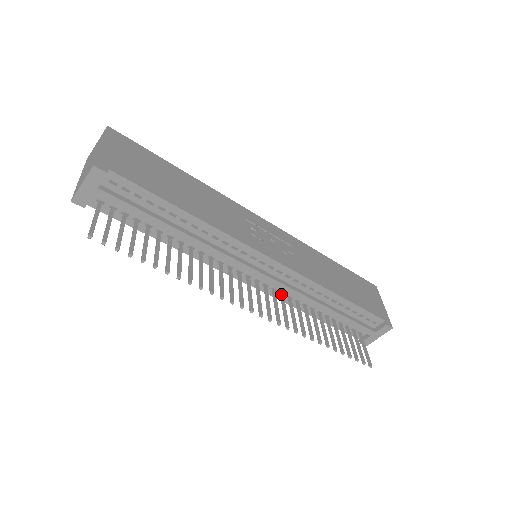
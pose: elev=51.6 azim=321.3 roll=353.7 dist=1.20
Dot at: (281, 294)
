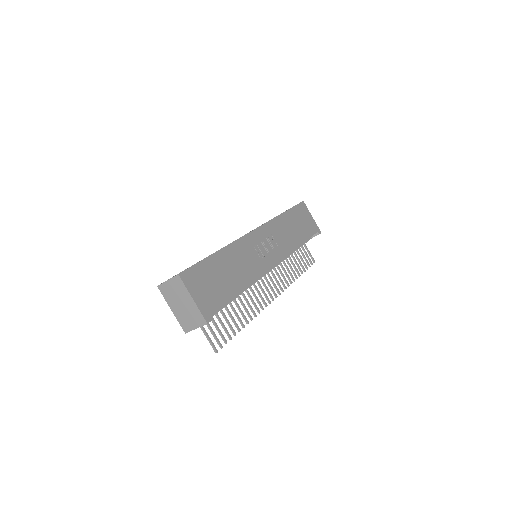
Dot at: occluded
